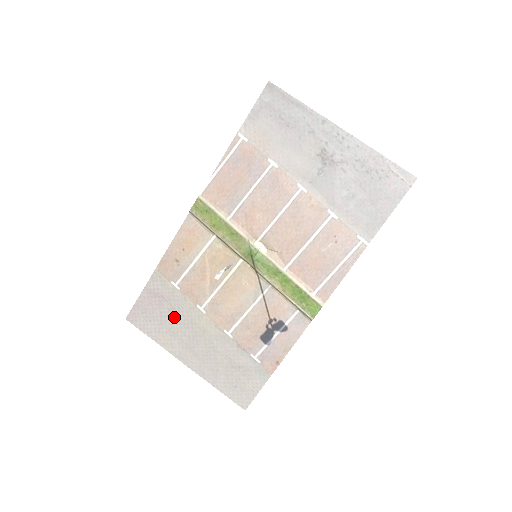
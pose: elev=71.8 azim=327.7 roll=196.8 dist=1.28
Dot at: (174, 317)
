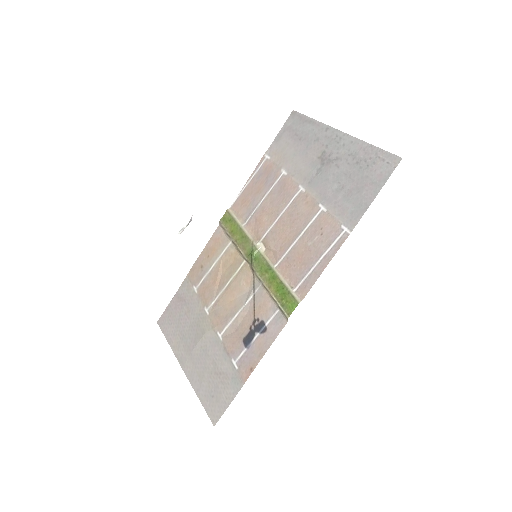
Dot at: (187, 320)
